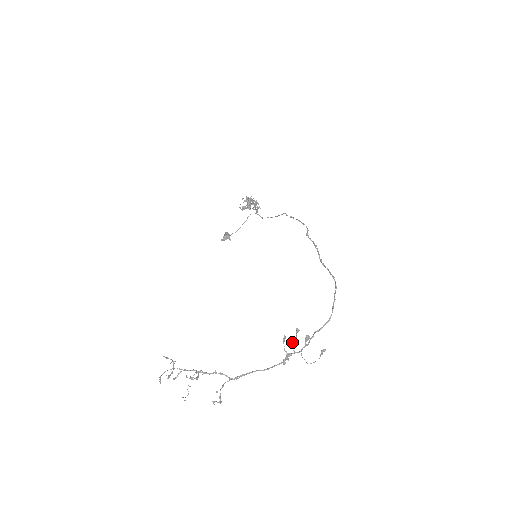
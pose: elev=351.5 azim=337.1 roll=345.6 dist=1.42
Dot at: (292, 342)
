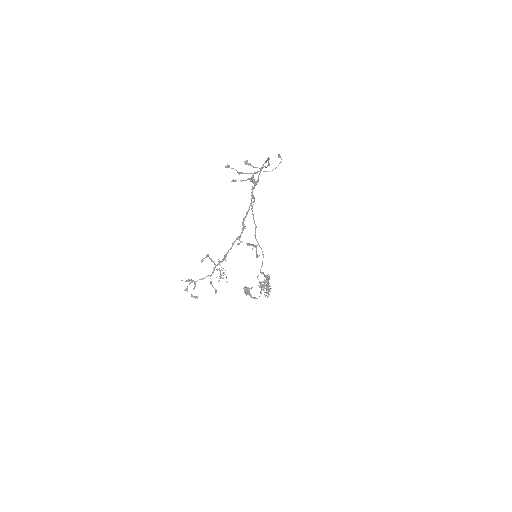
Dot at: occluded
